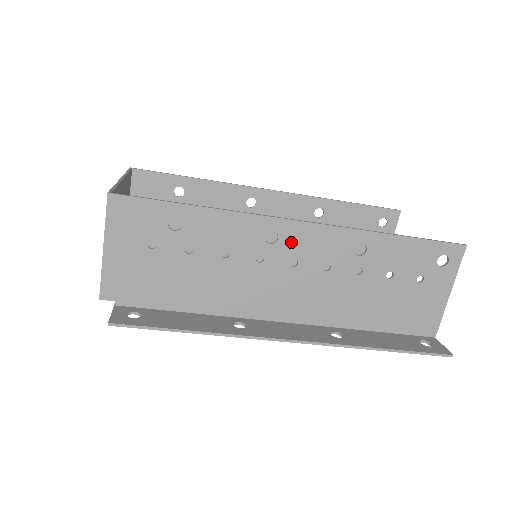
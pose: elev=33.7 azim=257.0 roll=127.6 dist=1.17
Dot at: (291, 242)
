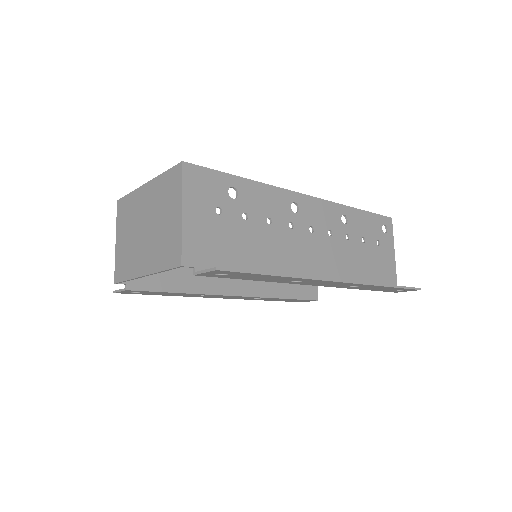
Dot at: (306, 212)
